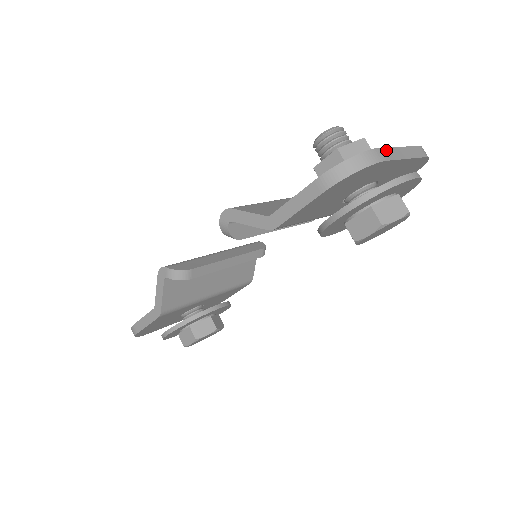
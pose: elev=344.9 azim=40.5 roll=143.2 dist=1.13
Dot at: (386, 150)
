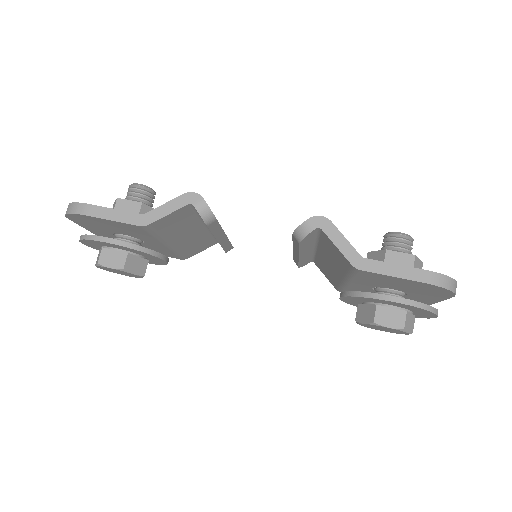
Dot at: occluded
